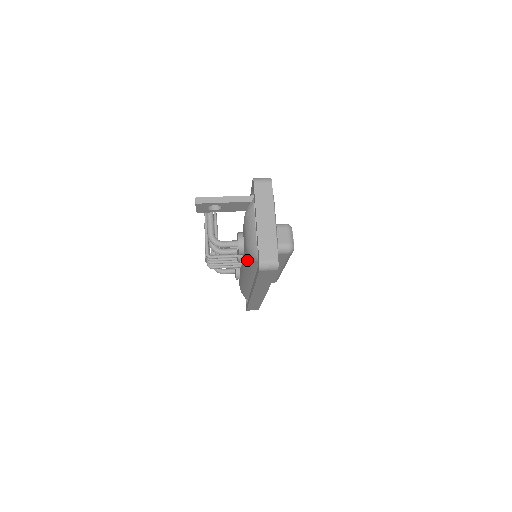
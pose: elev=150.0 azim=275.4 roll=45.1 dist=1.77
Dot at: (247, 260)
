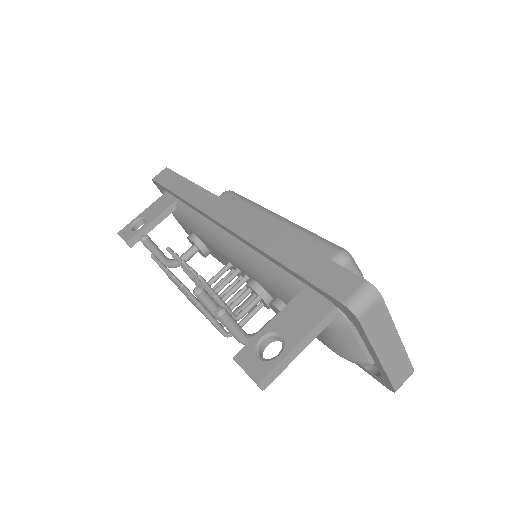
Dot at: occluded
